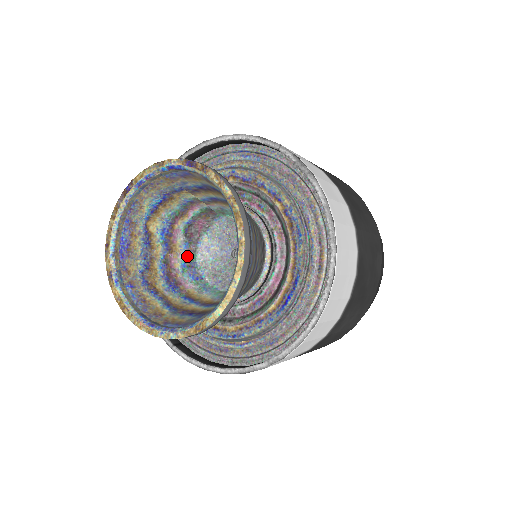
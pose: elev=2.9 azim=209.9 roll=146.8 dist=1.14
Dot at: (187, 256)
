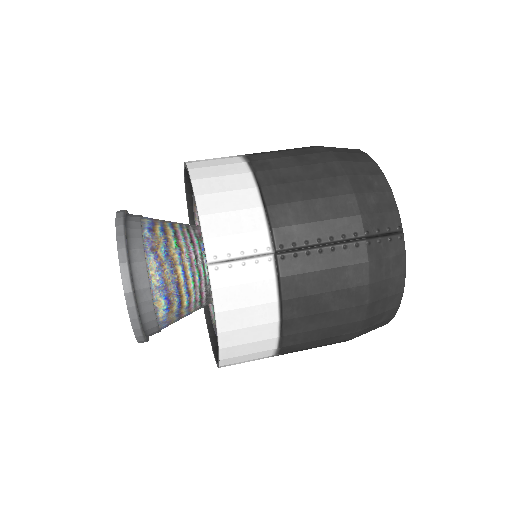
Dot at: occluded
